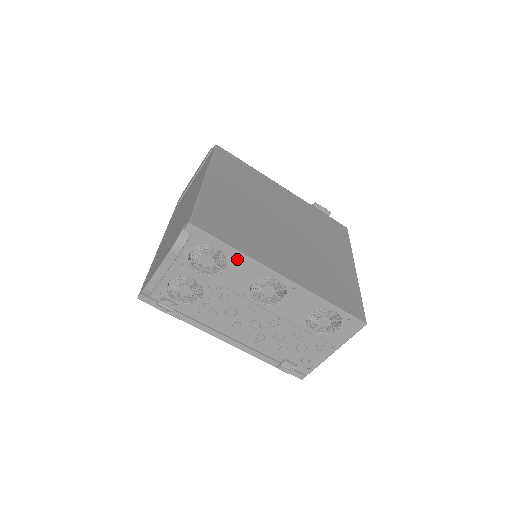
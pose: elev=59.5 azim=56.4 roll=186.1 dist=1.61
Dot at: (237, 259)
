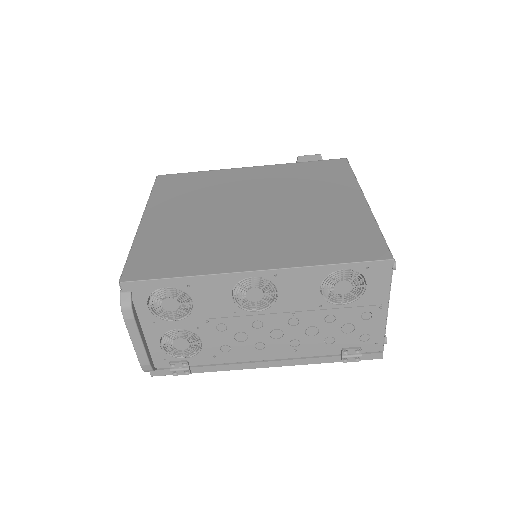
Dot at: (194, 285)
